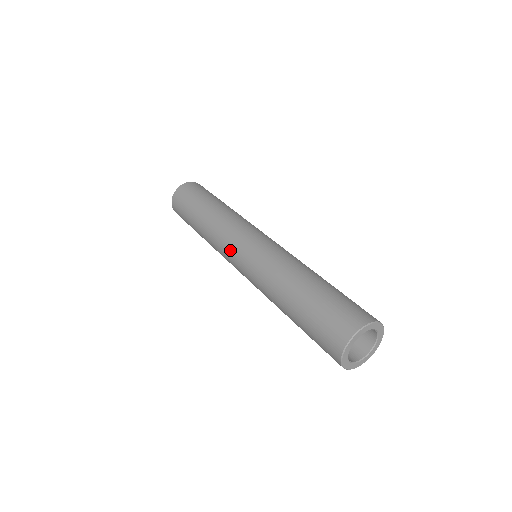
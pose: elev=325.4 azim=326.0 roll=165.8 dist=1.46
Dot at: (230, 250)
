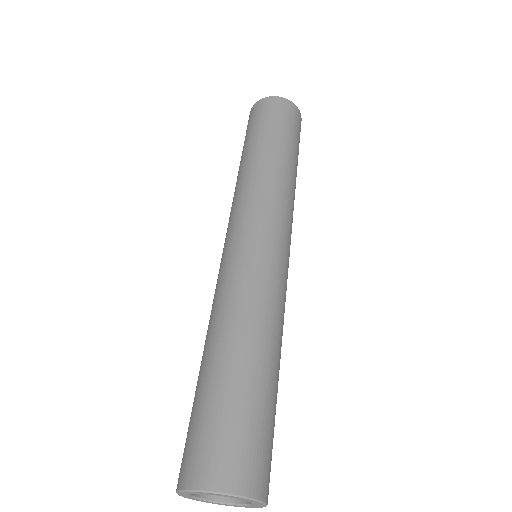
Dot at: occluded
